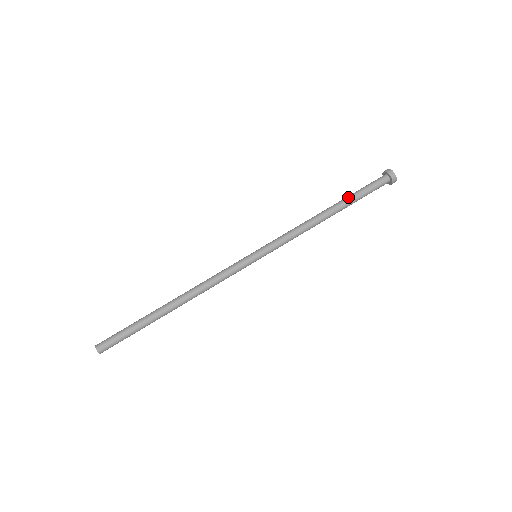
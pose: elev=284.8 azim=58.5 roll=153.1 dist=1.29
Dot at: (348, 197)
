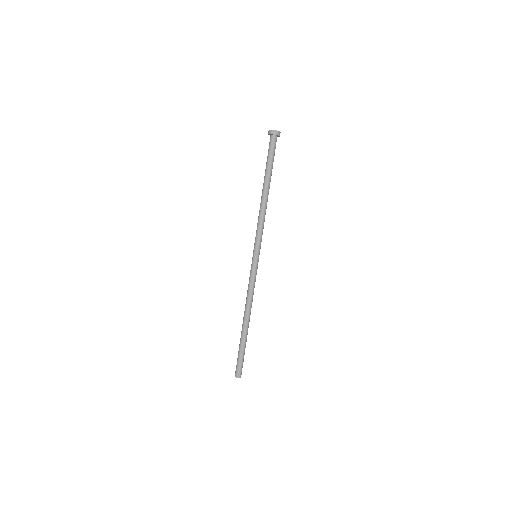
Dot at: (270, 173)
